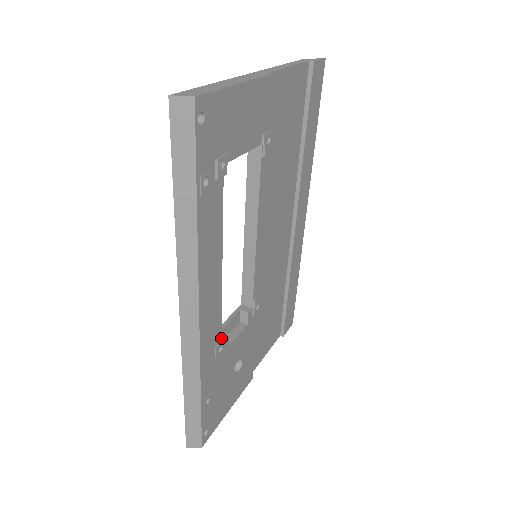
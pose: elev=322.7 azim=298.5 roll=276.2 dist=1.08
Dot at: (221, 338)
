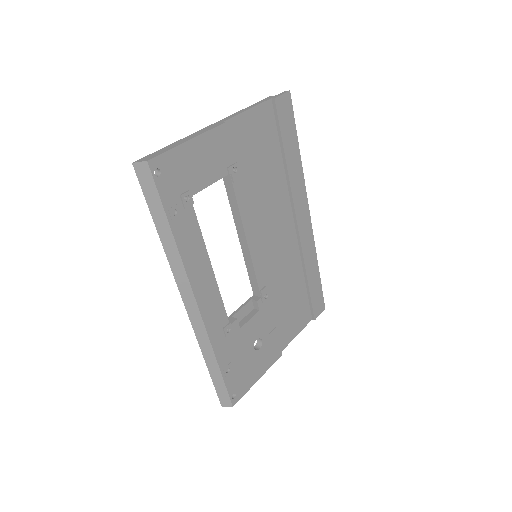
Dot at: (231, 321)
